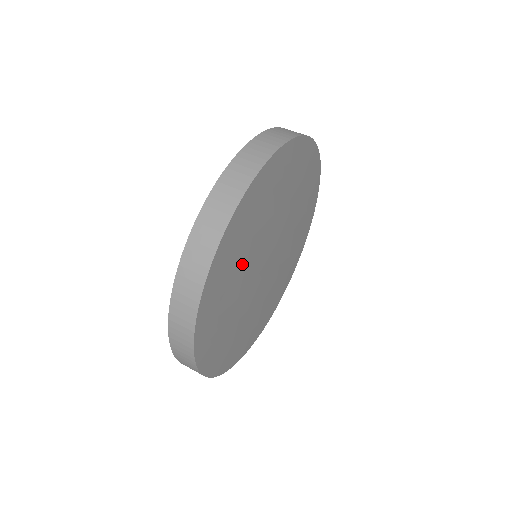
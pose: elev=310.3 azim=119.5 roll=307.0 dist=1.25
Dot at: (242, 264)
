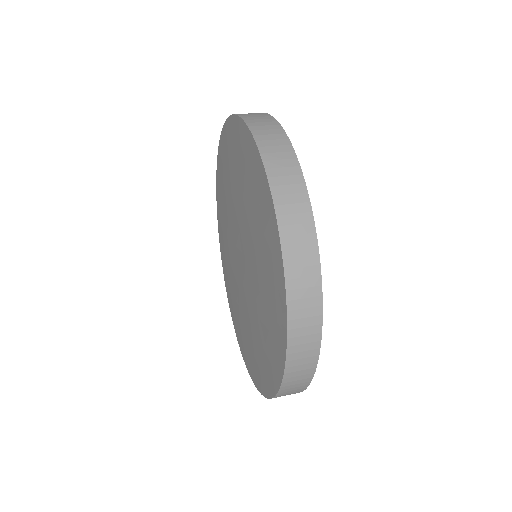
Dot at: occluded
